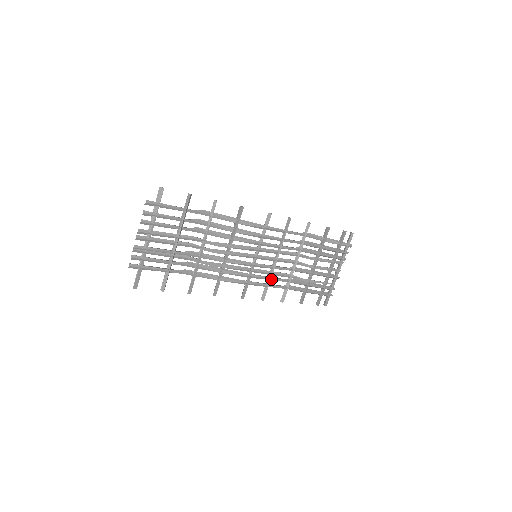
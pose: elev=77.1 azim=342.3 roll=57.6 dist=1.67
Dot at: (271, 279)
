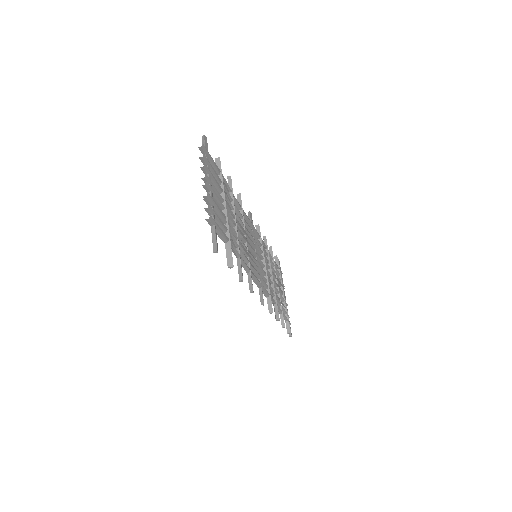
Dot at: (268, 288)
